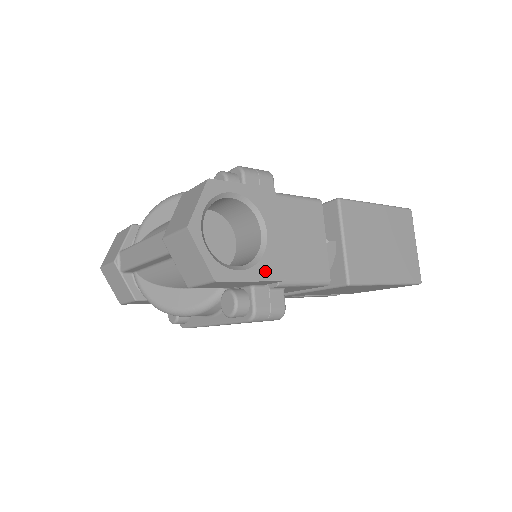
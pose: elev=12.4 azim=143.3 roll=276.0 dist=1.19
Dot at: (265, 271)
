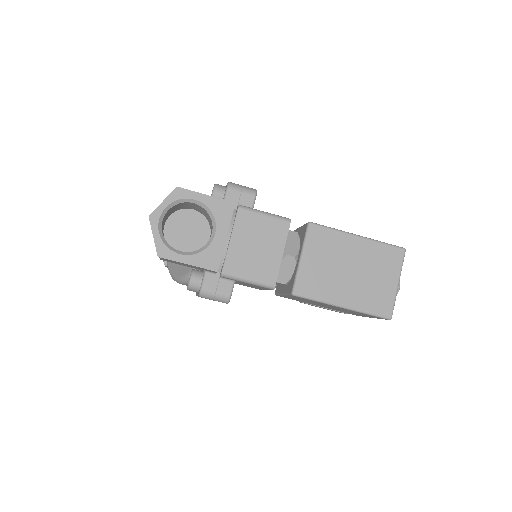
Dot at: (203, 260)
